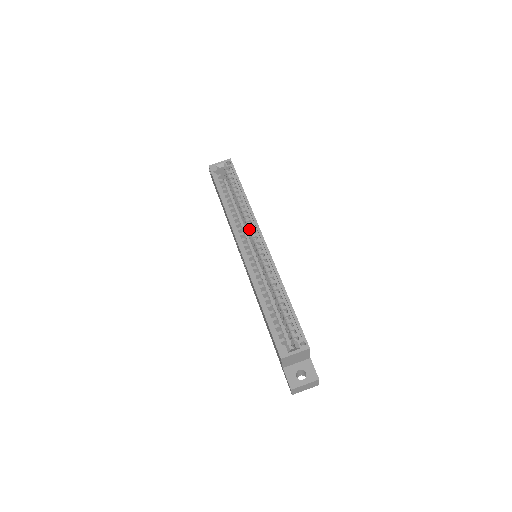
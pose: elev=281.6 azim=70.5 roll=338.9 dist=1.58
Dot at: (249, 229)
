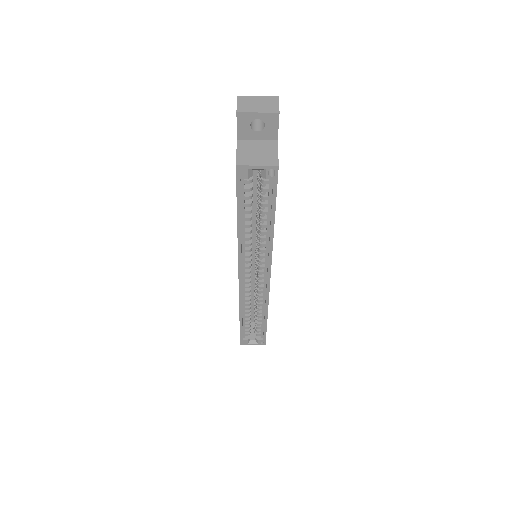
Dot at: (259, 257)
